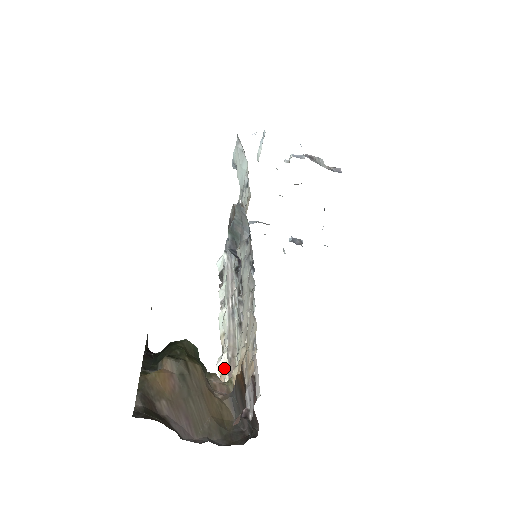
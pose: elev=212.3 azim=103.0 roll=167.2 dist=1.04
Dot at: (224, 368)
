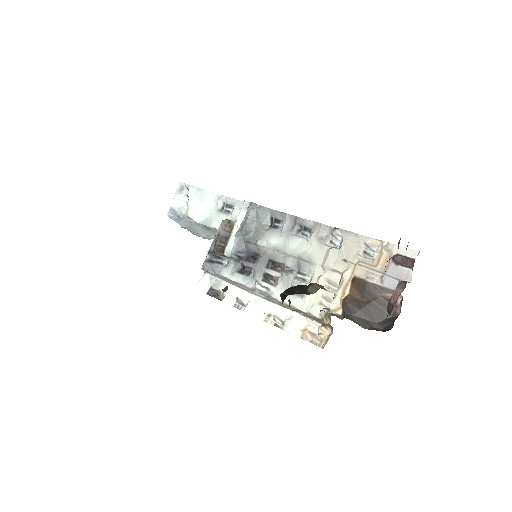
Dot at: (301, 327)
